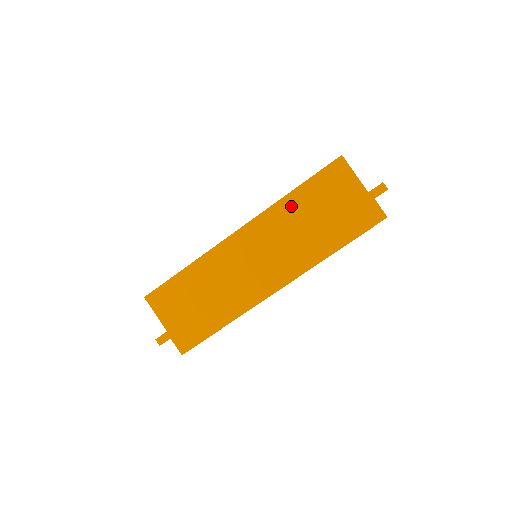
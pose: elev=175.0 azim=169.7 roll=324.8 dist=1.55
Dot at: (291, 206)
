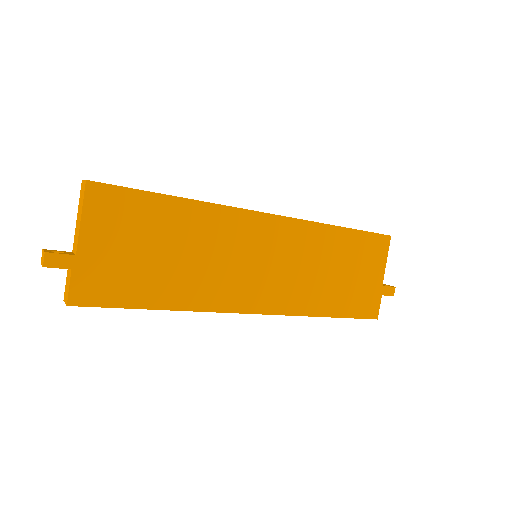
Dot at: (329, 239)
